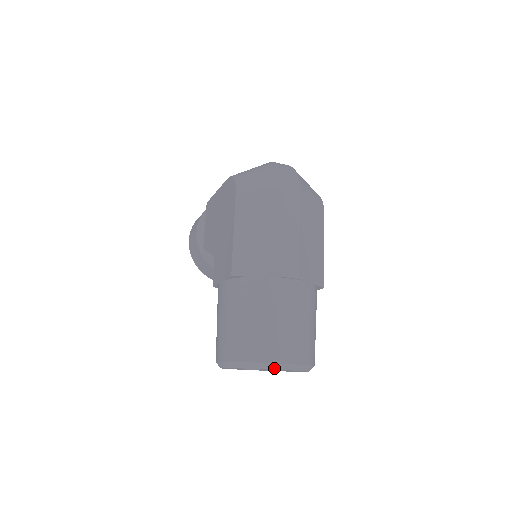
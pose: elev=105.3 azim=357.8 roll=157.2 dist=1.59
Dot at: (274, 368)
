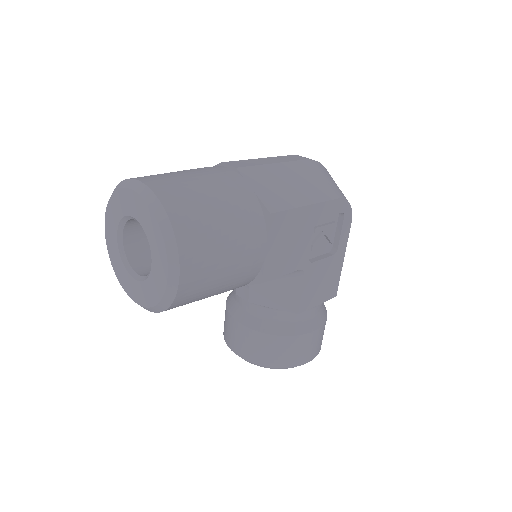
Dot at: (127, 186)
